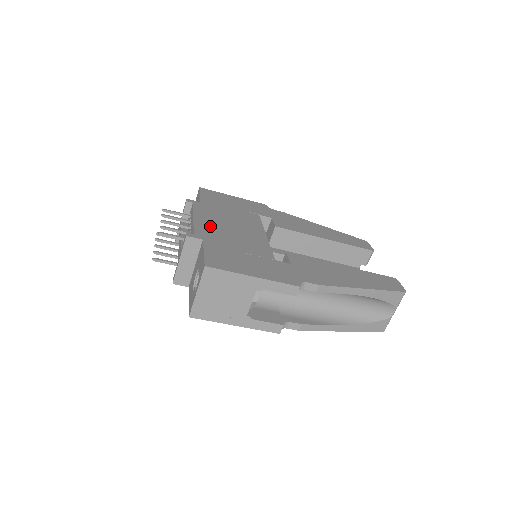
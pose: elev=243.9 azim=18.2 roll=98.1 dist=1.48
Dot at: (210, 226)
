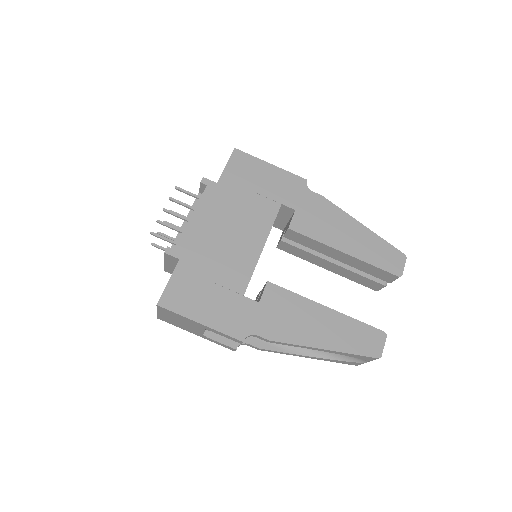
Dot at: (202, 233)
